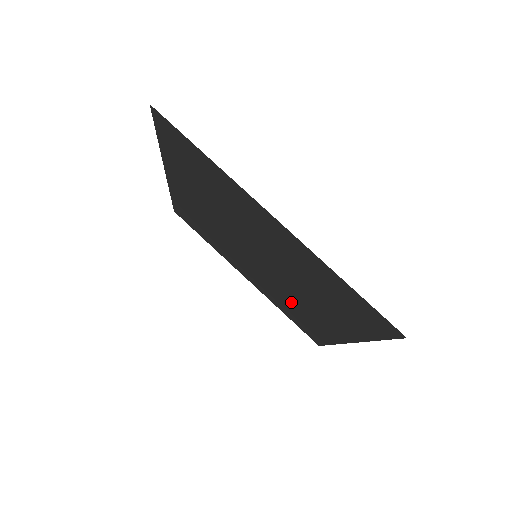
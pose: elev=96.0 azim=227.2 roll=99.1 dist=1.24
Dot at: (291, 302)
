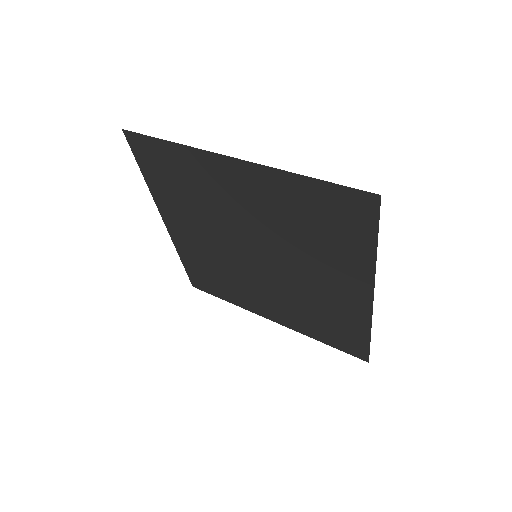
Dot at: (310, 302)
